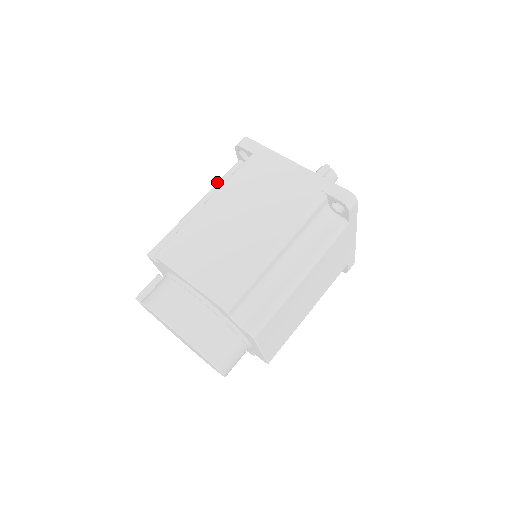
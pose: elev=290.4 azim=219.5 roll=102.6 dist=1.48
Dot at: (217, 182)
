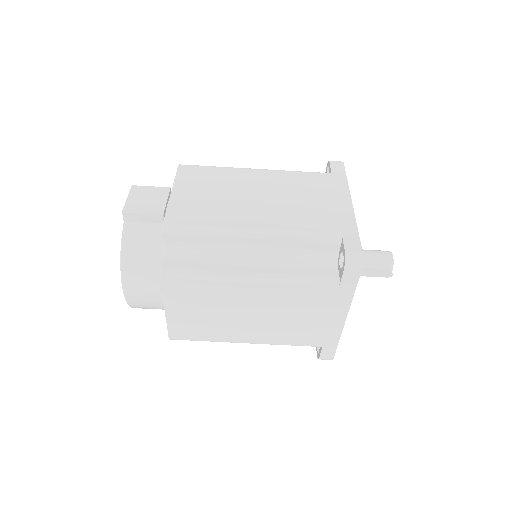
Dot at: (297, 236)
